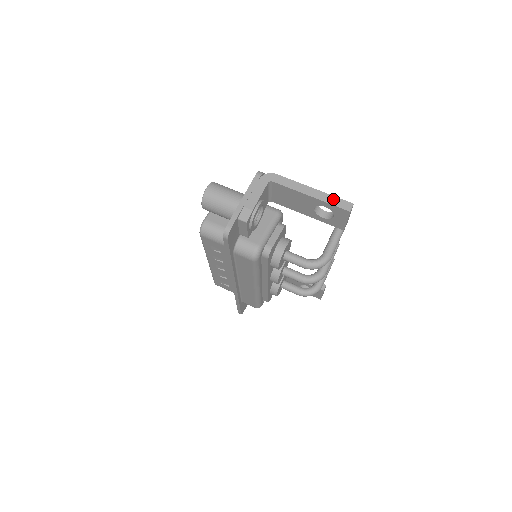
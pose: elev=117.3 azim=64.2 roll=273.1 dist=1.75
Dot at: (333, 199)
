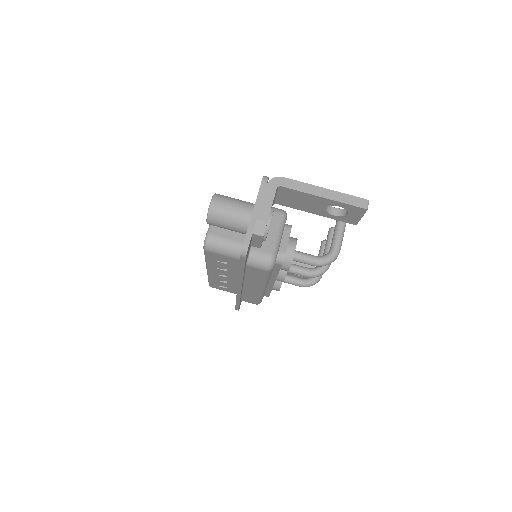
Dot at: (348, 198)
